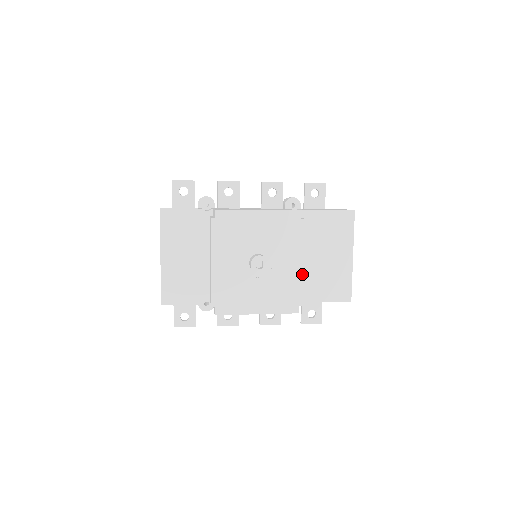
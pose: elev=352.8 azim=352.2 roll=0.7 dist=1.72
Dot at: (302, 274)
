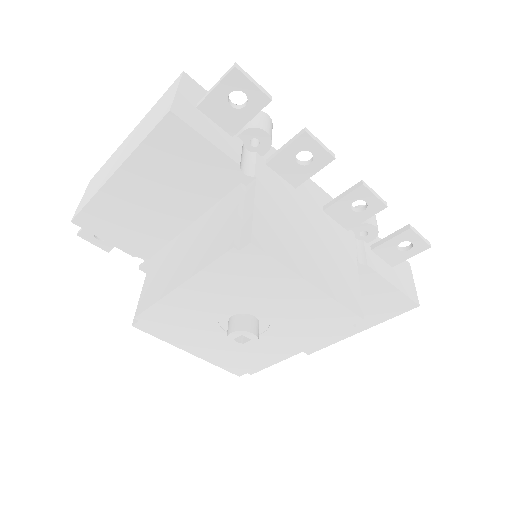
Dot at: (284, 359)
